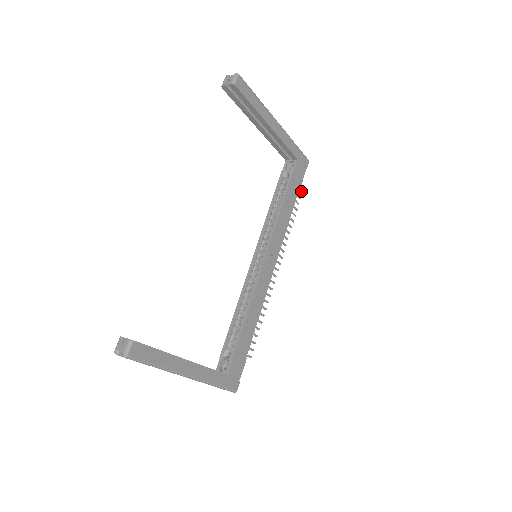
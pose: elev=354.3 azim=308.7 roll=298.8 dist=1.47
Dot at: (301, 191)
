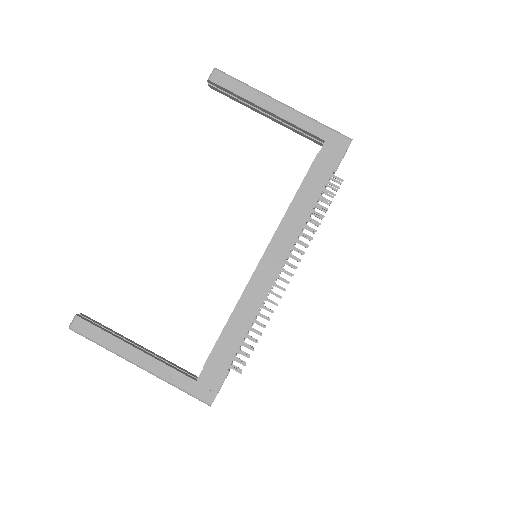
Dot at: (340, 179)
